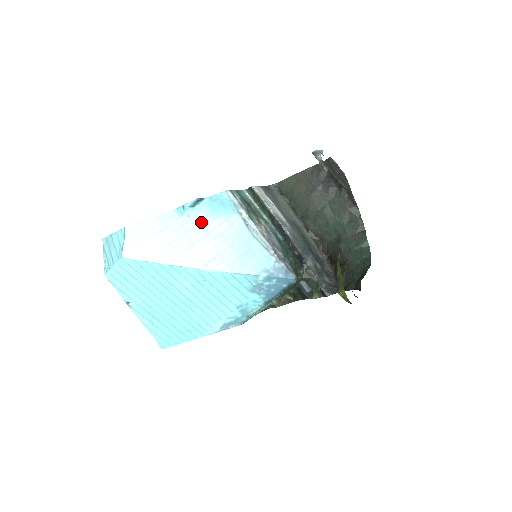
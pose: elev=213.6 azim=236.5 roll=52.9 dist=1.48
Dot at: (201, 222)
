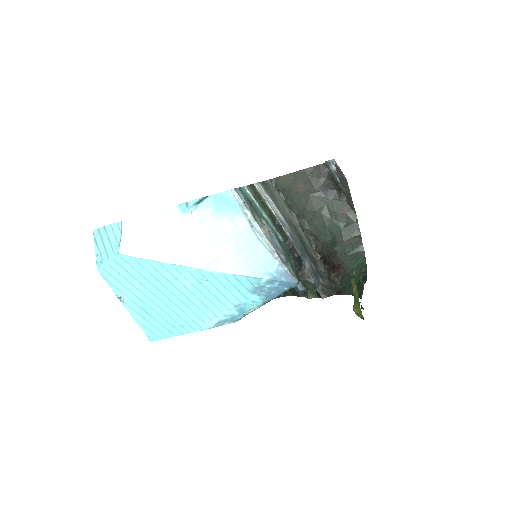
Dot at: (204, 221)
